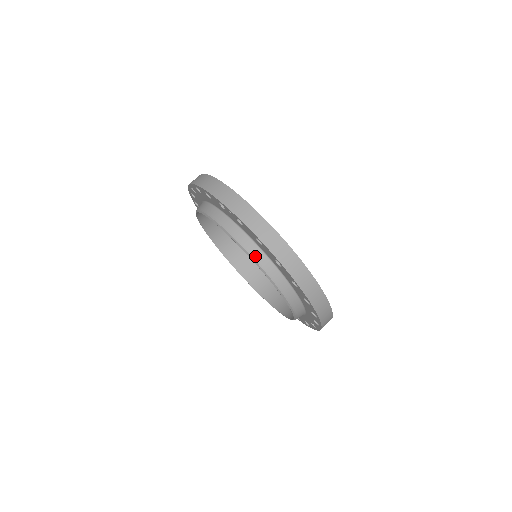
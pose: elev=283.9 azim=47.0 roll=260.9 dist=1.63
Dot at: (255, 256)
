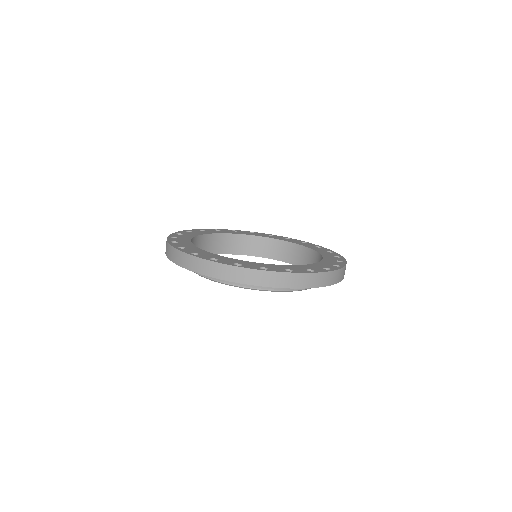
Dot at: occluded
